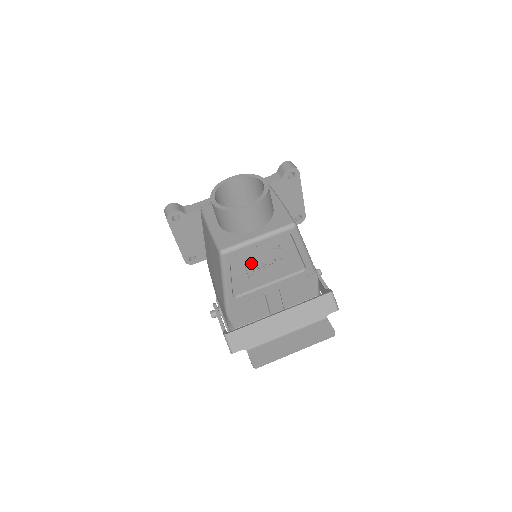
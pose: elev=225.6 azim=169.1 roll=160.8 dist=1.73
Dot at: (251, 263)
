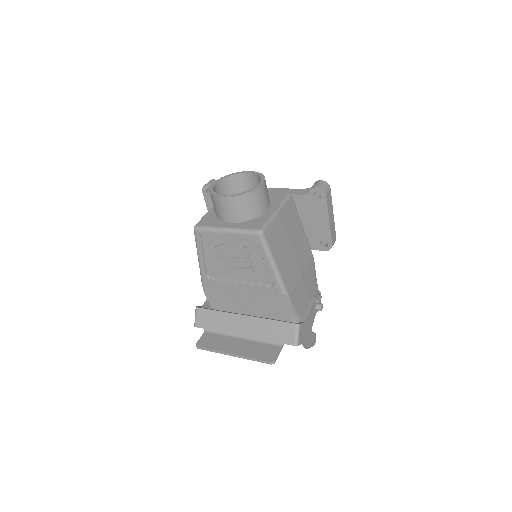
Dot at: (221, 251)
